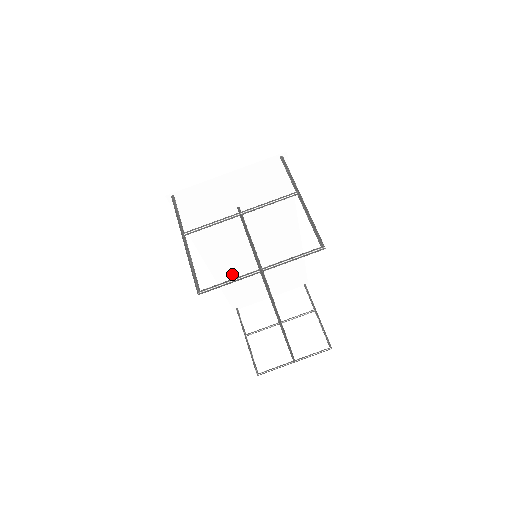
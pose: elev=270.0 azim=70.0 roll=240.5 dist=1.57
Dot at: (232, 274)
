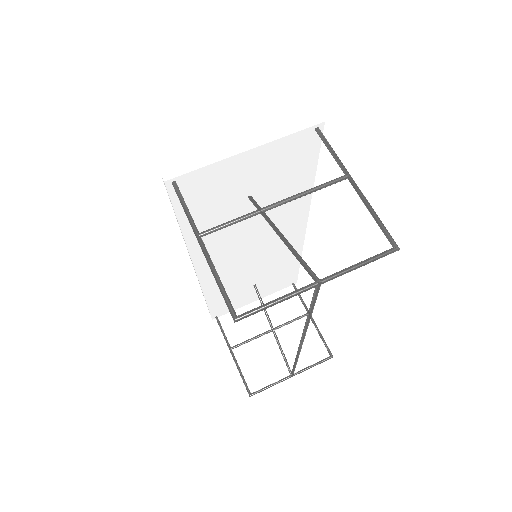
Dot at: (221, 278)
